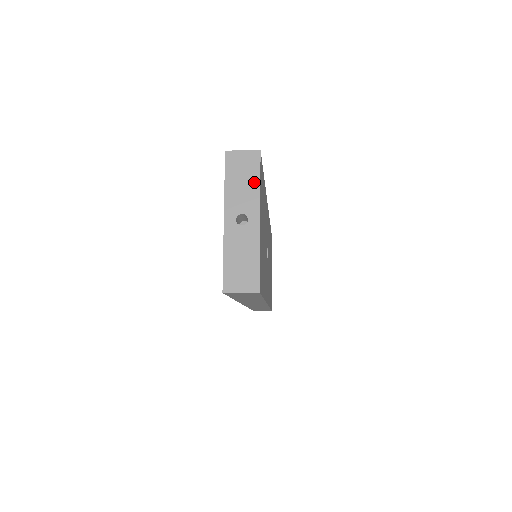
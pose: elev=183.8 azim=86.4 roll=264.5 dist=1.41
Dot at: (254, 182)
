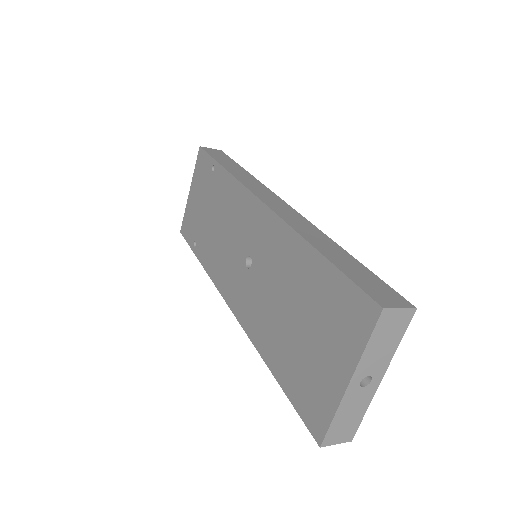
Dot at: (394, 343)
